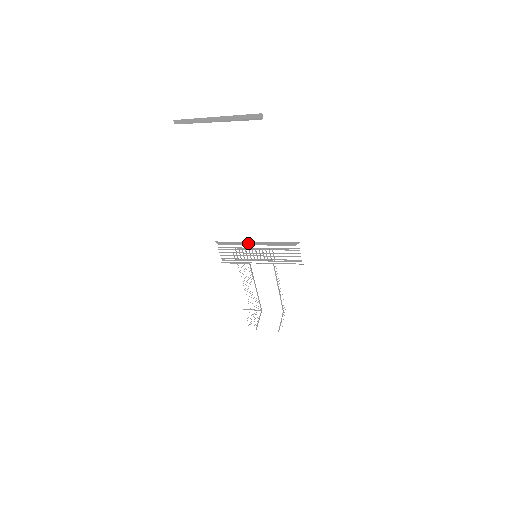
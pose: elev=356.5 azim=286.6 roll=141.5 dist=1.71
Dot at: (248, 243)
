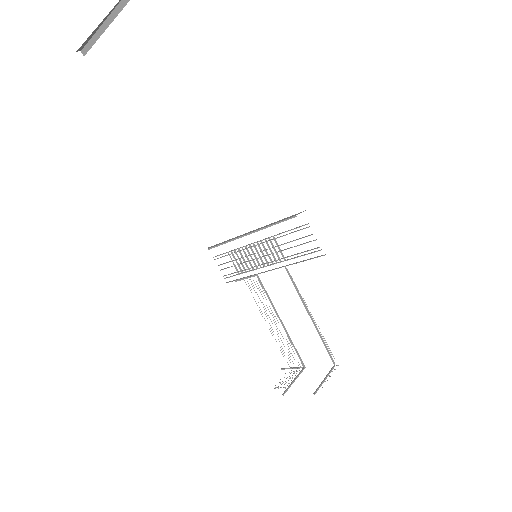
Dot at: (240, 235)
